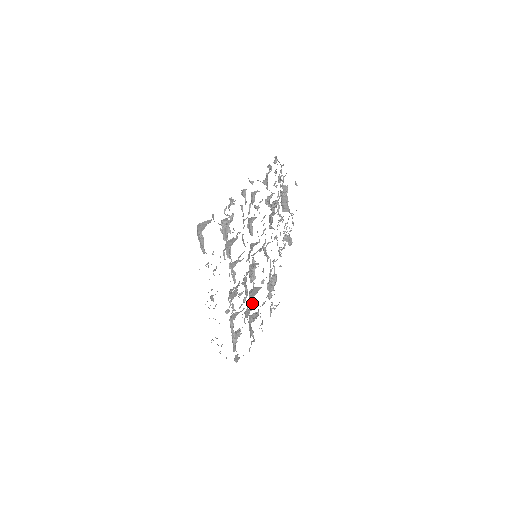
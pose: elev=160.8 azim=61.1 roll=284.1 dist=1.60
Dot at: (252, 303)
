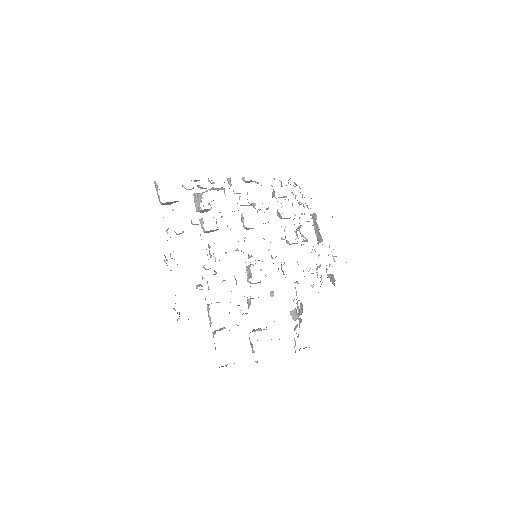
Dot at: (249, 306)
